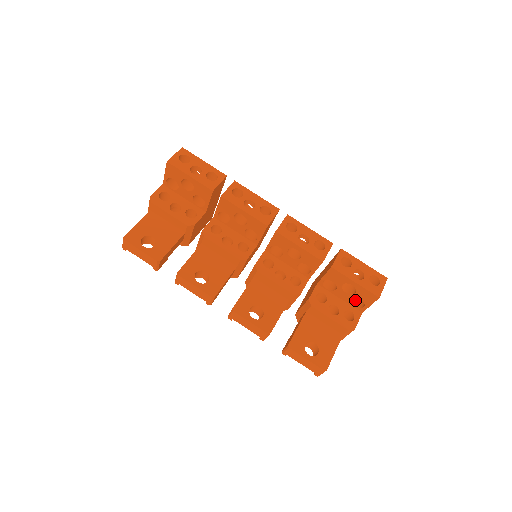
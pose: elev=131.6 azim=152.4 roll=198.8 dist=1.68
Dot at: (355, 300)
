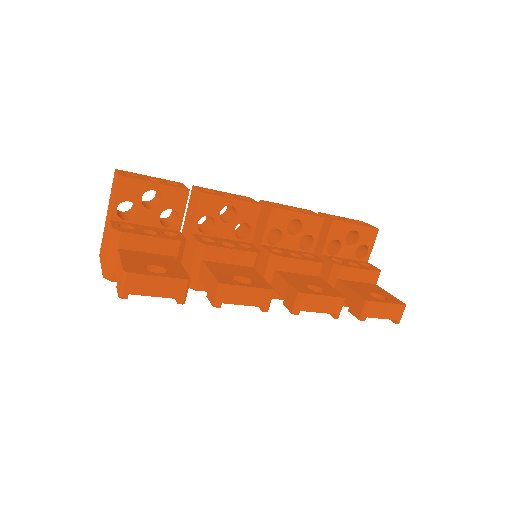
Dot at: occluded
